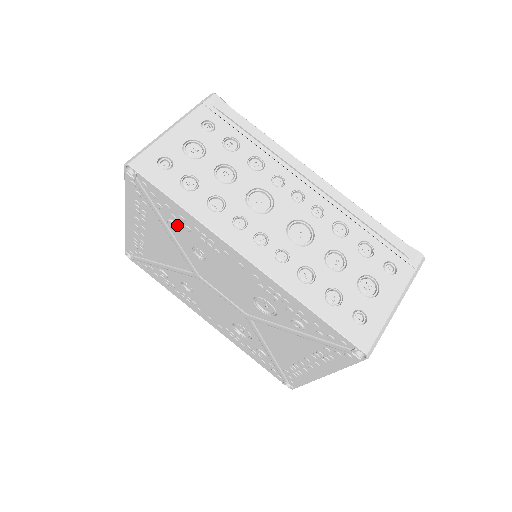
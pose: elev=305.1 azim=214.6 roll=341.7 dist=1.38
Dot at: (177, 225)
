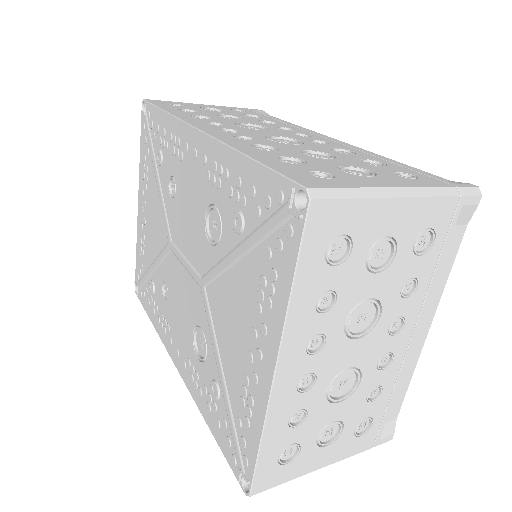
Dot at: (161, 152)
